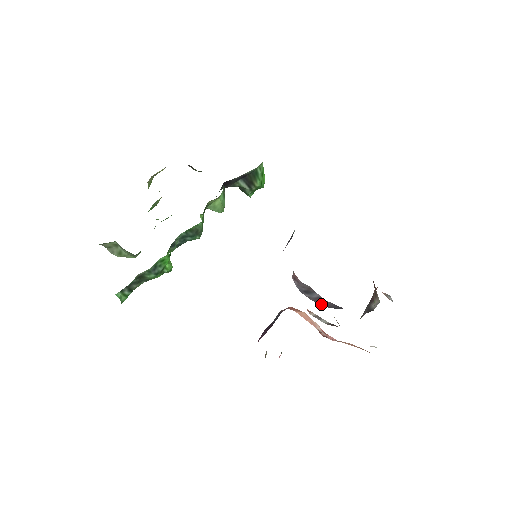
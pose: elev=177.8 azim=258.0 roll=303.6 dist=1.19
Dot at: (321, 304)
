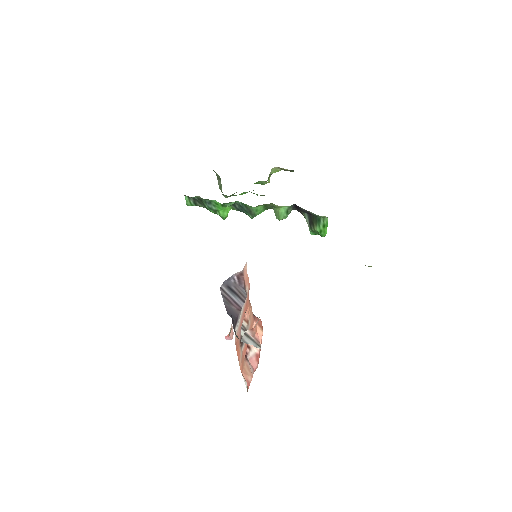
Dot at: (226, 302)
